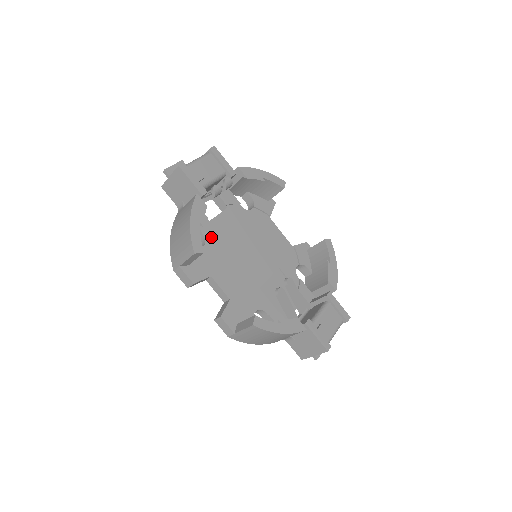
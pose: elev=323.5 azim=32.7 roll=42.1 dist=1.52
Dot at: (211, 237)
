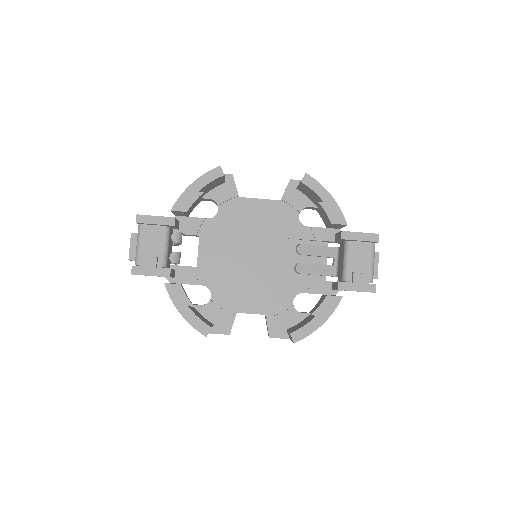
Dot at: (210, 280)
